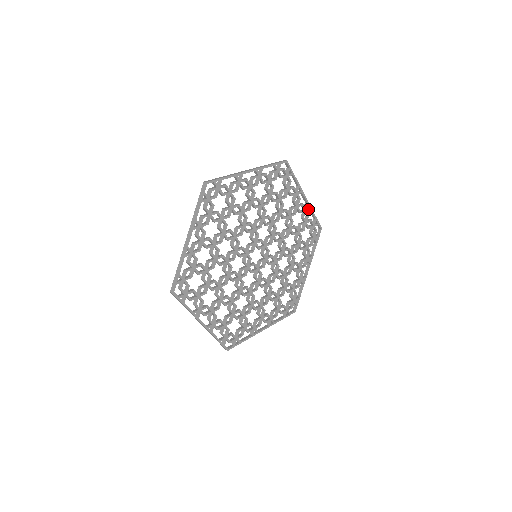
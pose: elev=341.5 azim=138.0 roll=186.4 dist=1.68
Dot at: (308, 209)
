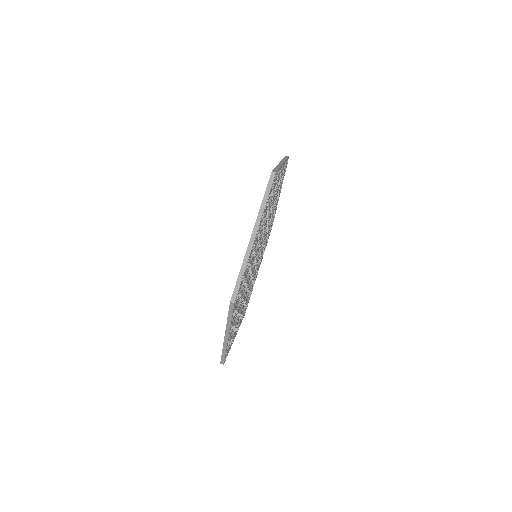
Dot at: (261, 219)
